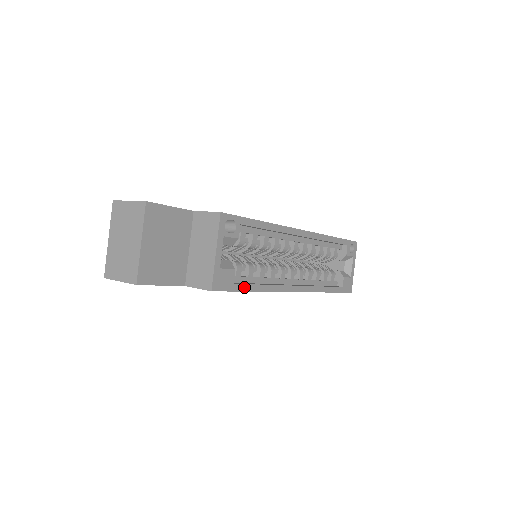
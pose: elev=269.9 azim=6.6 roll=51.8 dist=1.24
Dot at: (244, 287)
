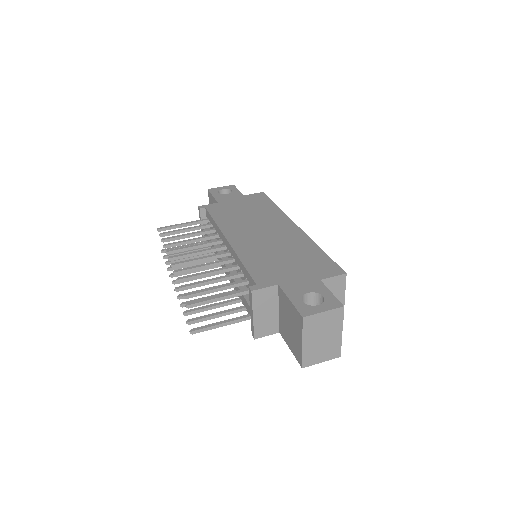
Dot at: occluded
